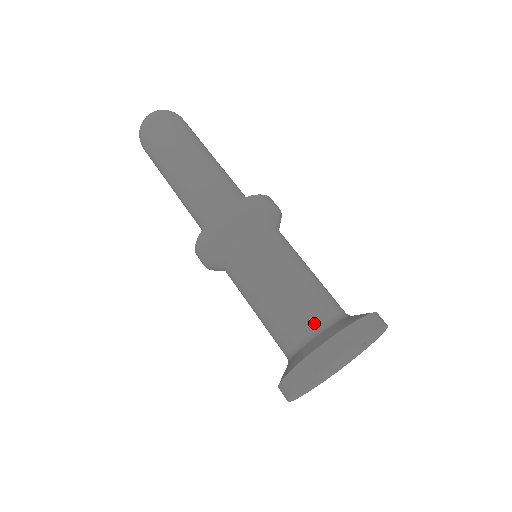
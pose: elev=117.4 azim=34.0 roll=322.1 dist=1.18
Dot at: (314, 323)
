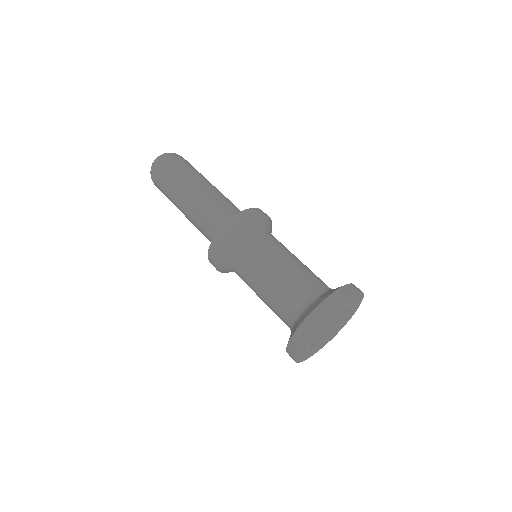
Dot at: (303, 301)
